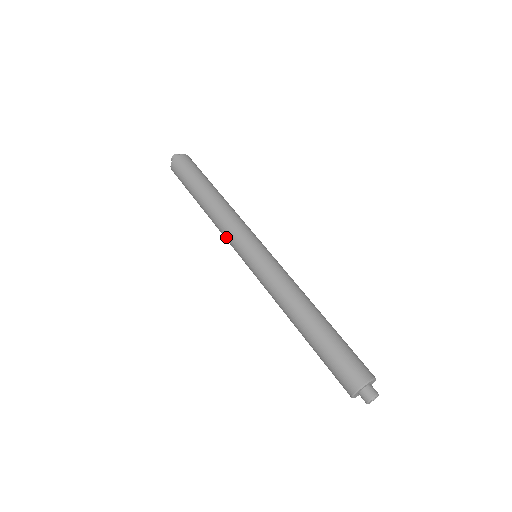
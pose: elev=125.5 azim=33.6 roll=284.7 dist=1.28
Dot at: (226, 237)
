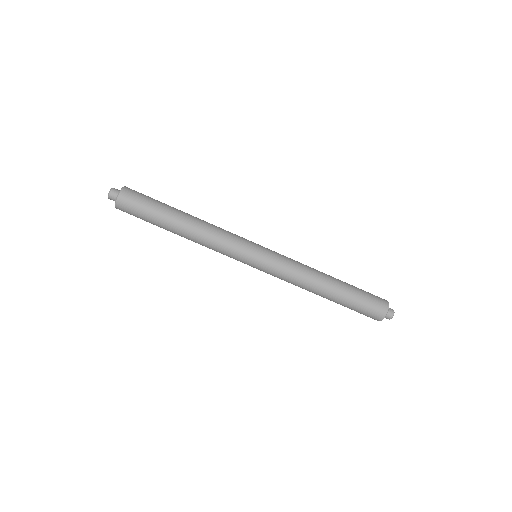
Dot at: (224, 250)
